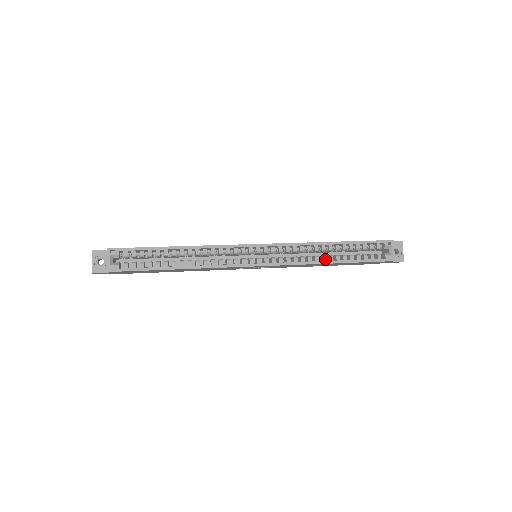
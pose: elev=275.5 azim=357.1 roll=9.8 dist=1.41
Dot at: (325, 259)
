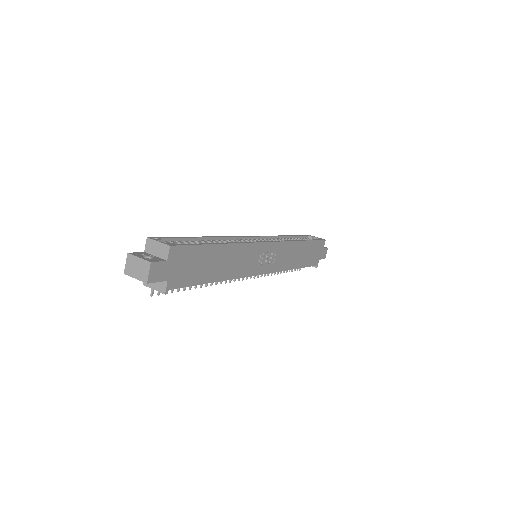
Dot at: occluded
